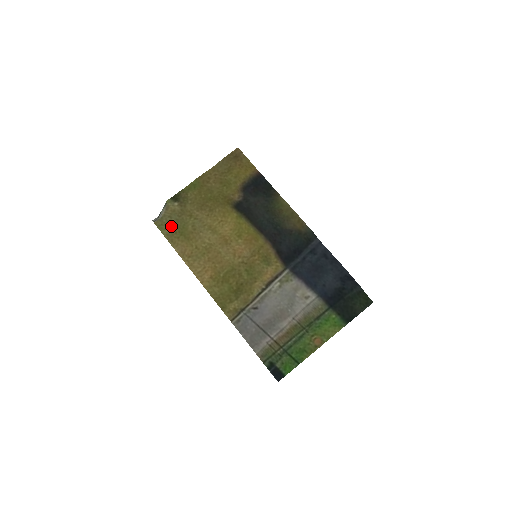
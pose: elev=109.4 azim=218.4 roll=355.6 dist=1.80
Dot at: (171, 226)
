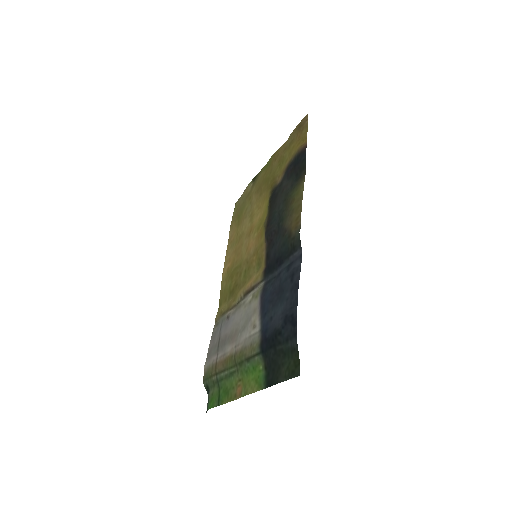
Dot at: (238, 208)
